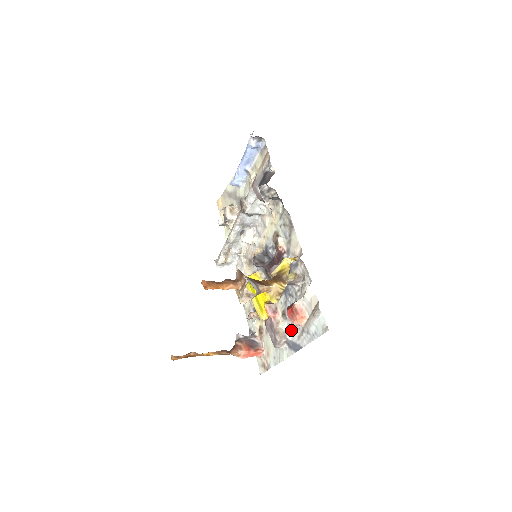
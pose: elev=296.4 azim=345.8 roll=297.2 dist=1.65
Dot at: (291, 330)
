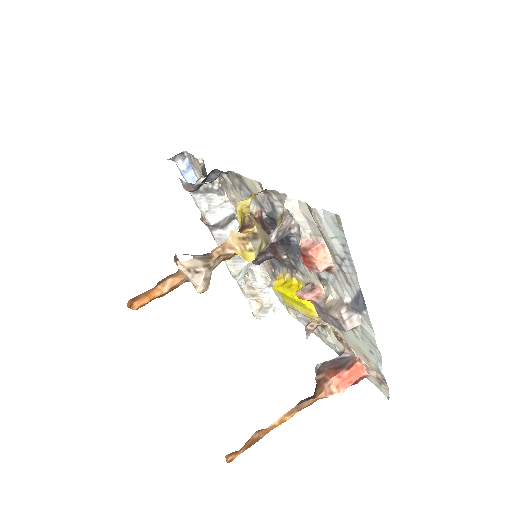
Dot at: (339, 287)
